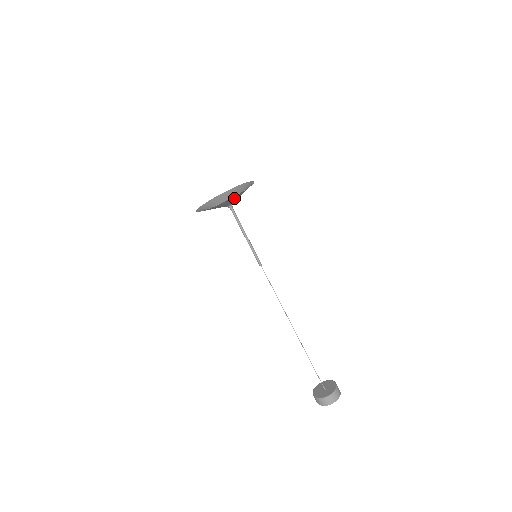
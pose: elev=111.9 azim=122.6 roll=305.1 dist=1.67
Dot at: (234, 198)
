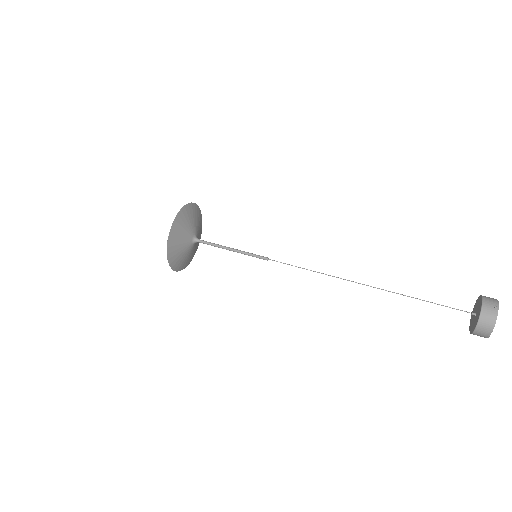
Dot at: (184, 220)
